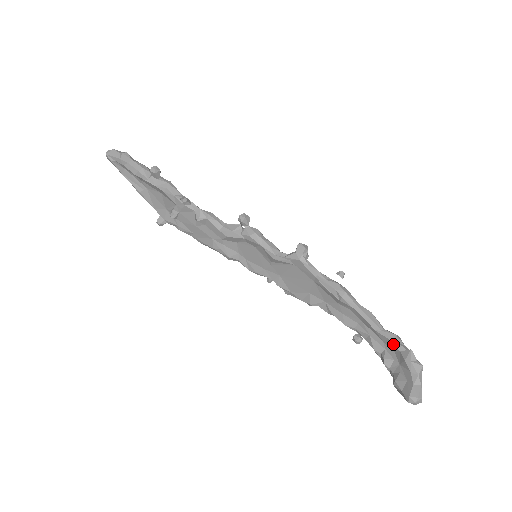
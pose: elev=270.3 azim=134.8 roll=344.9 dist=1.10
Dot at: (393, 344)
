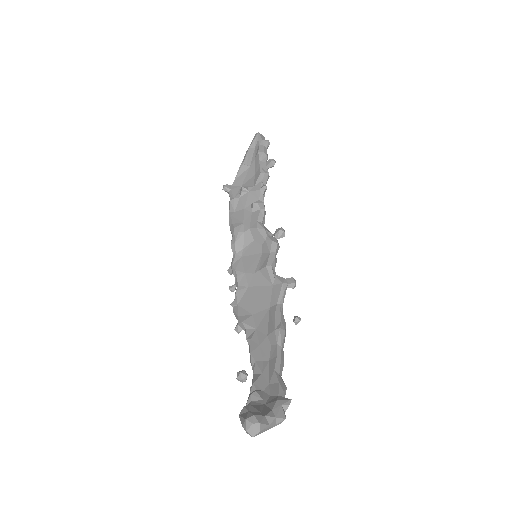
Dot at: (279, 387)
